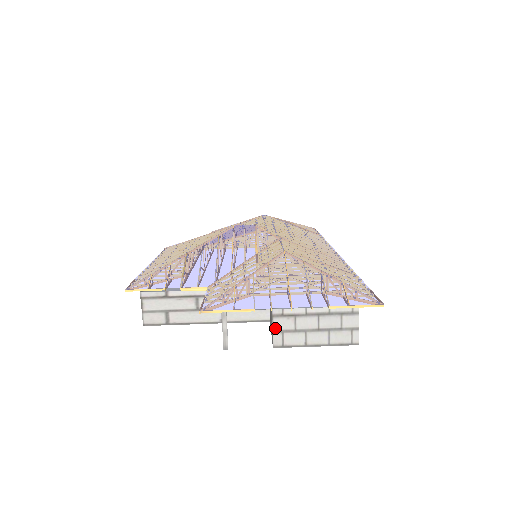
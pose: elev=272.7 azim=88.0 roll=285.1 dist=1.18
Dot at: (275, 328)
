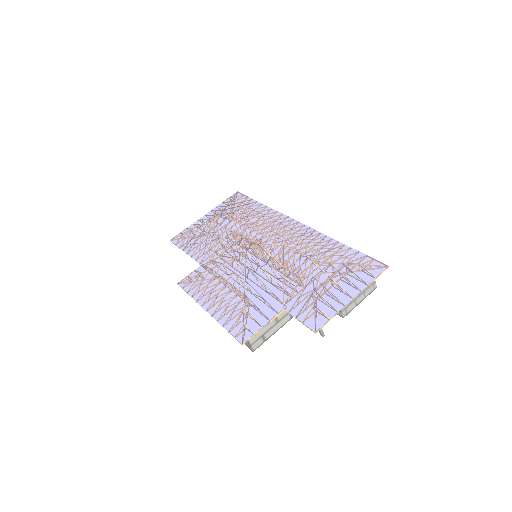
Dot at: (342, 310)
